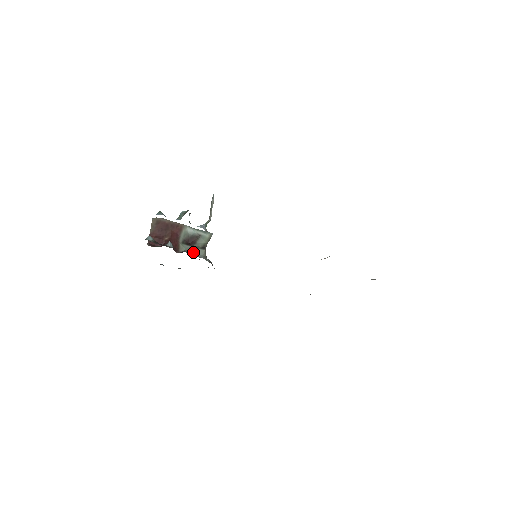
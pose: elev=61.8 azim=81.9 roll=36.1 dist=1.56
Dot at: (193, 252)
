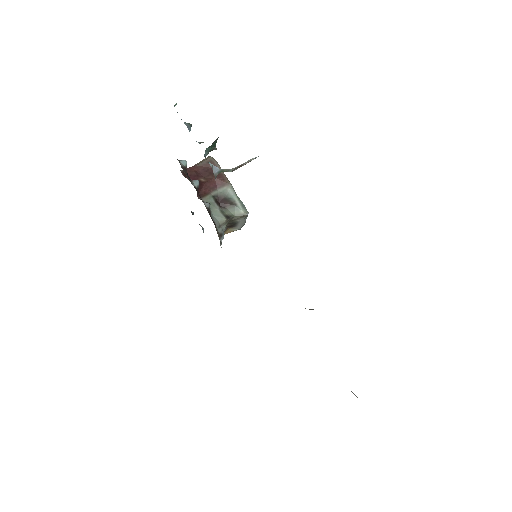
Dot at: (213, 210)
